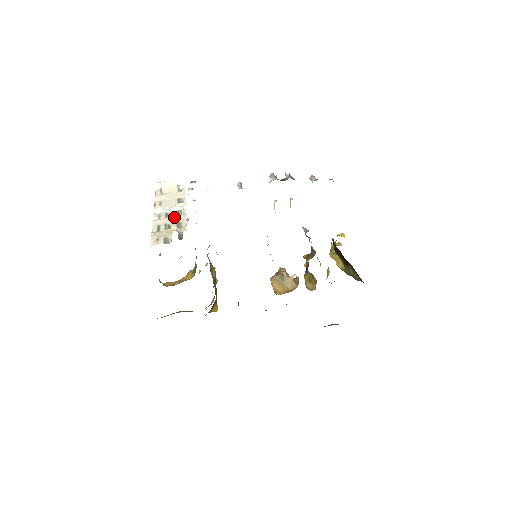
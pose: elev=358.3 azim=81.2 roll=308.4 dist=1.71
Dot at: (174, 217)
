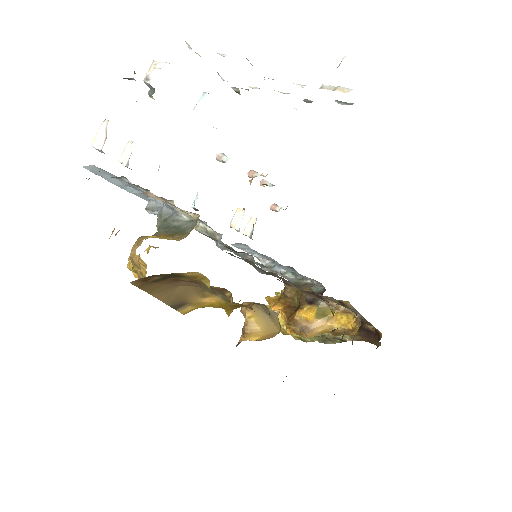
Dot at: occluded
